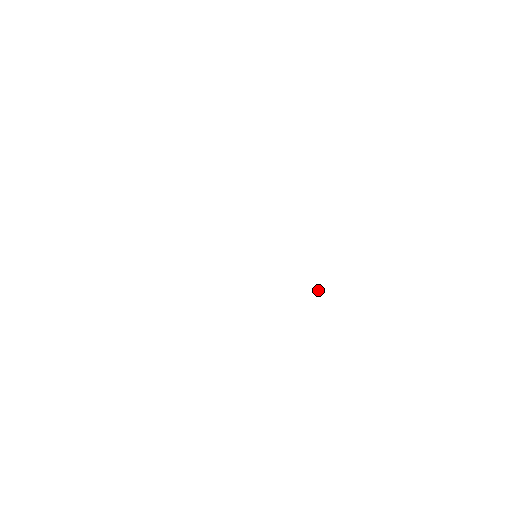
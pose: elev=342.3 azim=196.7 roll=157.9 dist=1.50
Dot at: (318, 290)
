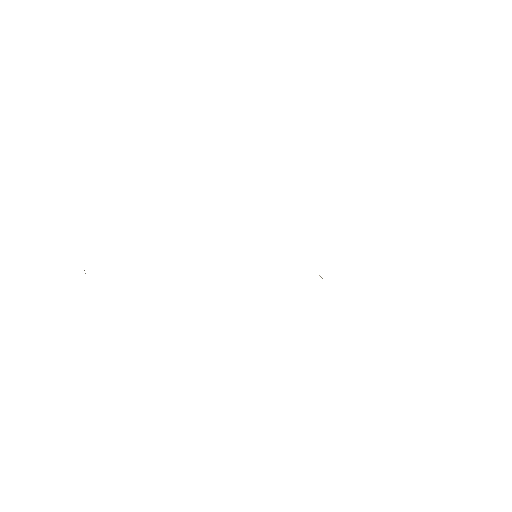
Dot at: (321, 277)
